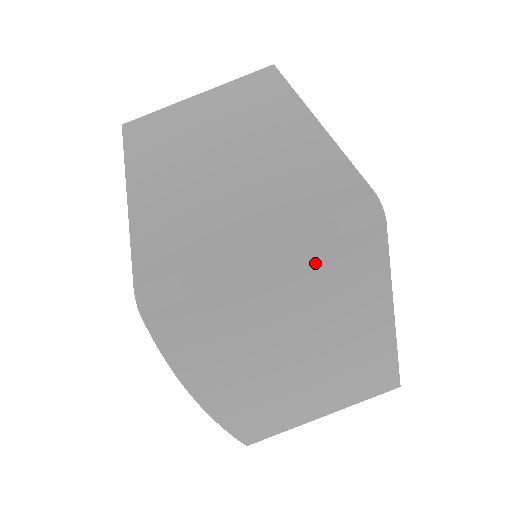
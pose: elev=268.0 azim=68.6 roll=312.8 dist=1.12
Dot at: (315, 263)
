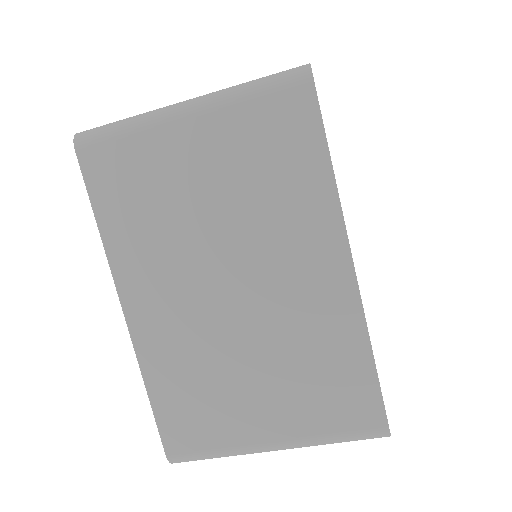
Dot at: occluded
